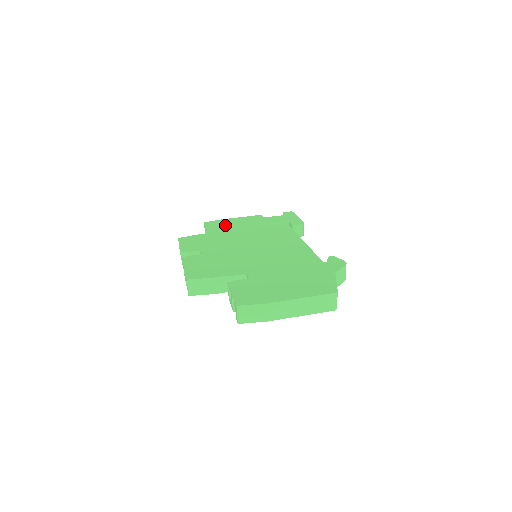
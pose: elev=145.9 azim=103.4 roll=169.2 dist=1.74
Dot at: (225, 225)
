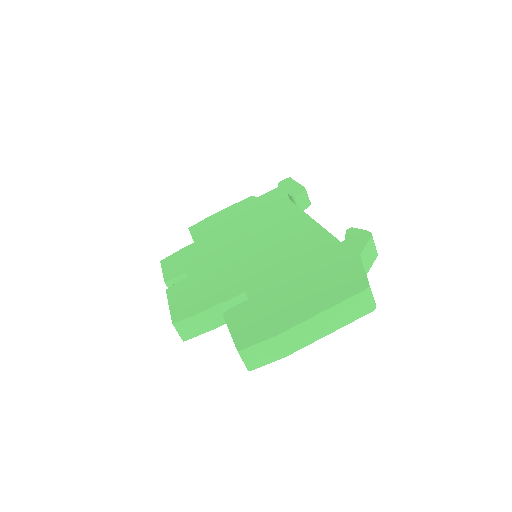
Dot at: (212, 224)
